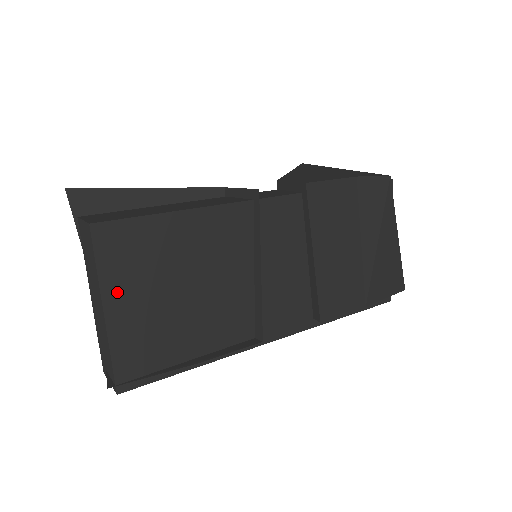
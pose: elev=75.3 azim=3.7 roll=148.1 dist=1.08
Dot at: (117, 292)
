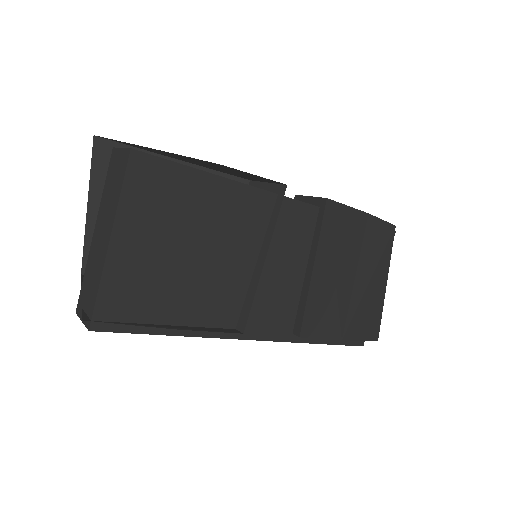
Dot at: (130, 225)
